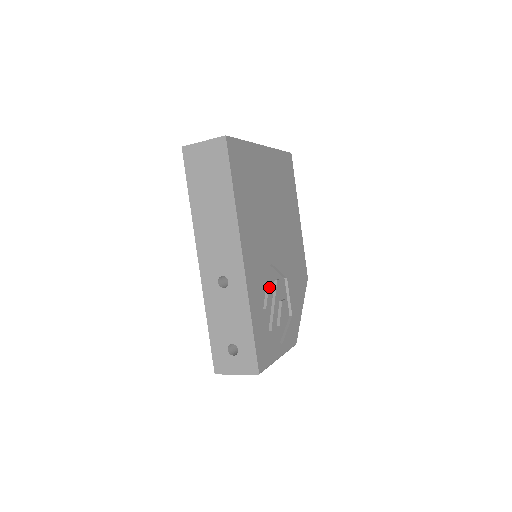
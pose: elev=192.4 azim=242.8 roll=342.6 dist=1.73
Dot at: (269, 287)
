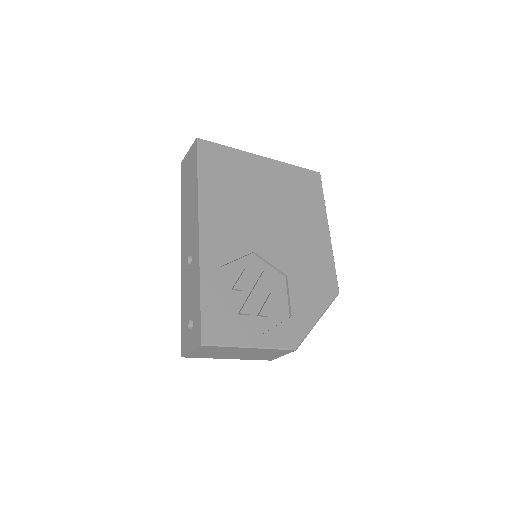
Dot at: (245, 271)
